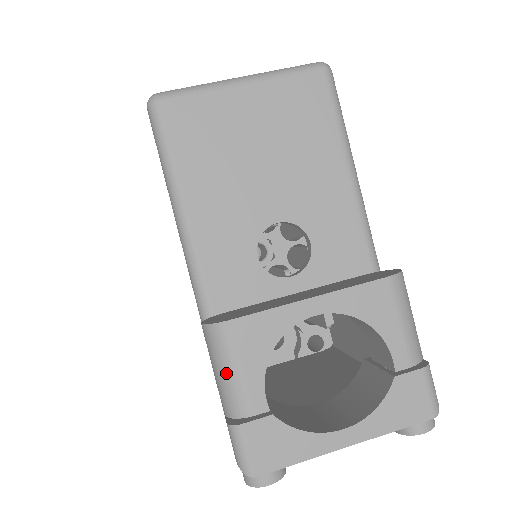
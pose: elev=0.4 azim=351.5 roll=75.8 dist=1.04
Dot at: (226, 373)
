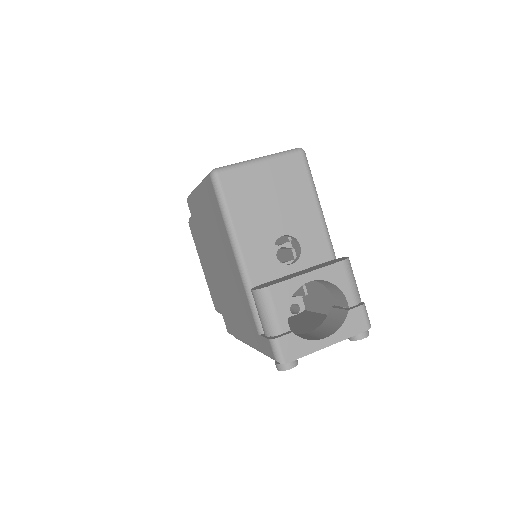
Dot at: (268, 313)
